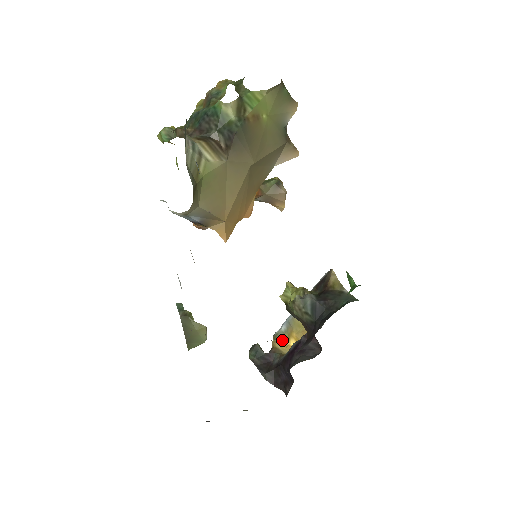
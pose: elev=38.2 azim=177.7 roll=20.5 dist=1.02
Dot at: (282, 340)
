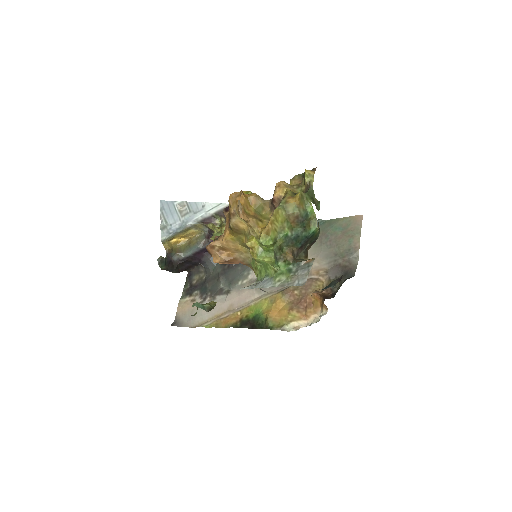
Dot at: (169, 241)
